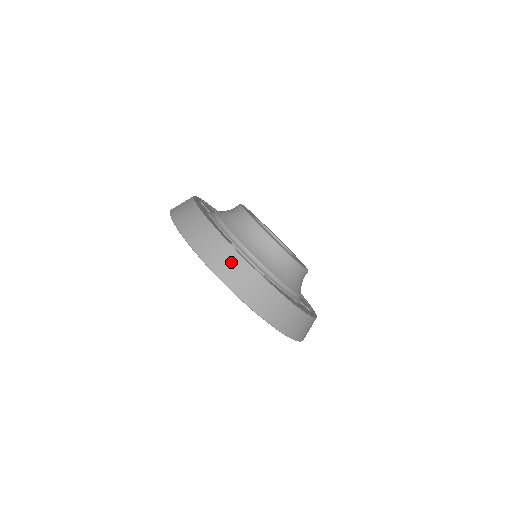
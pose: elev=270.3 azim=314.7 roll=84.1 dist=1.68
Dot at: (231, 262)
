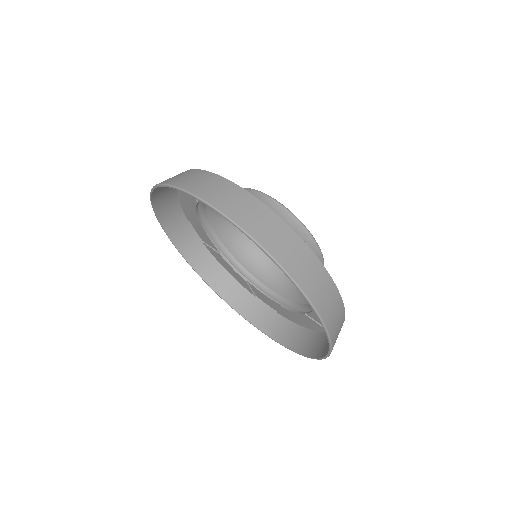
Dot at: (330, 297)
